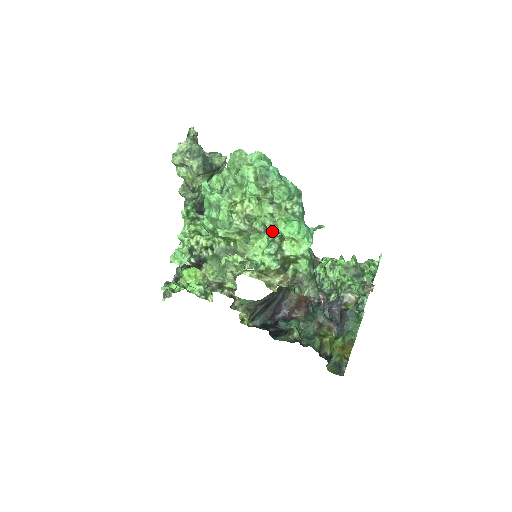
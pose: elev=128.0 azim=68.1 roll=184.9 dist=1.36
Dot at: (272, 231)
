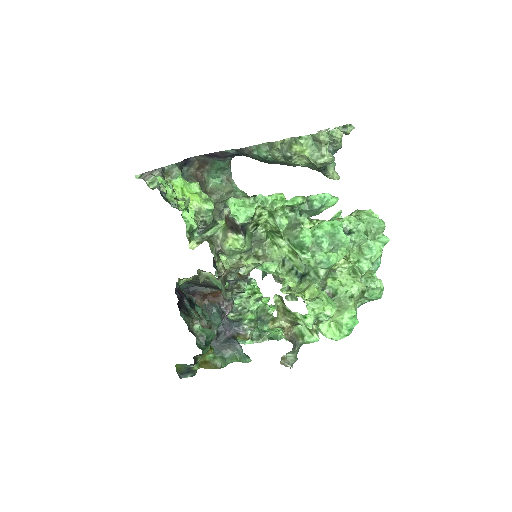
Dot at: occluded
